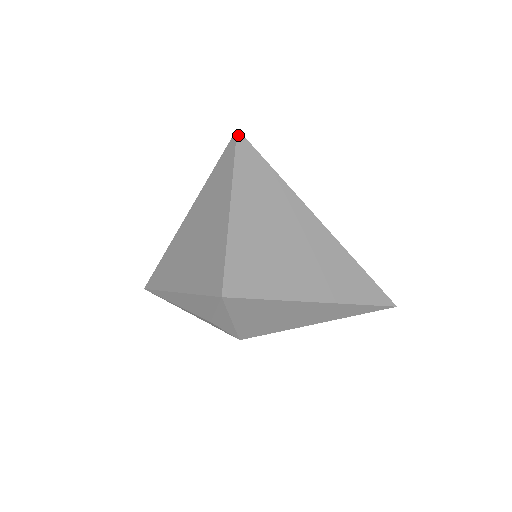
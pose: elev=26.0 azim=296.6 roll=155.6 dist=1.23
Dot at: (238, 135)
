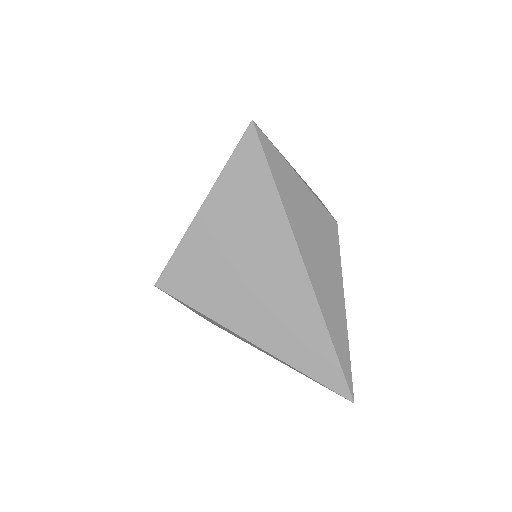
Dot at: (249, 128)
